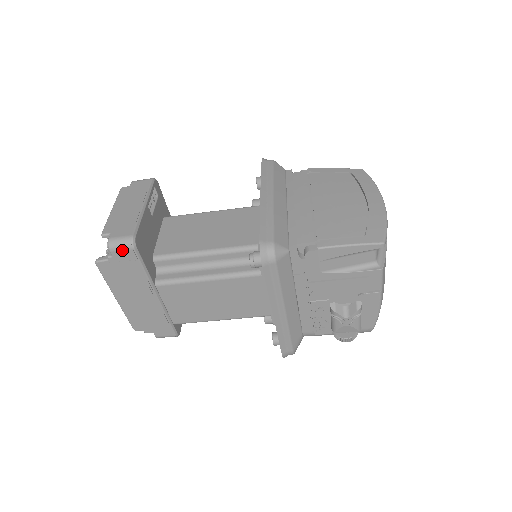
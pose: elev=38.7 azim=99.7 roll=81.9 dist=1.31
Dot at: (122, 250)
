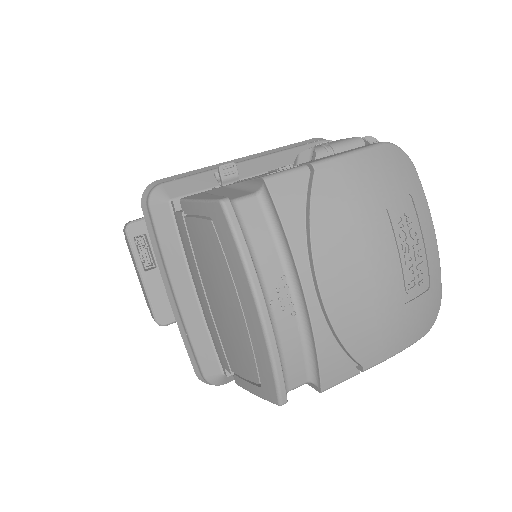
Dot at: occluded
